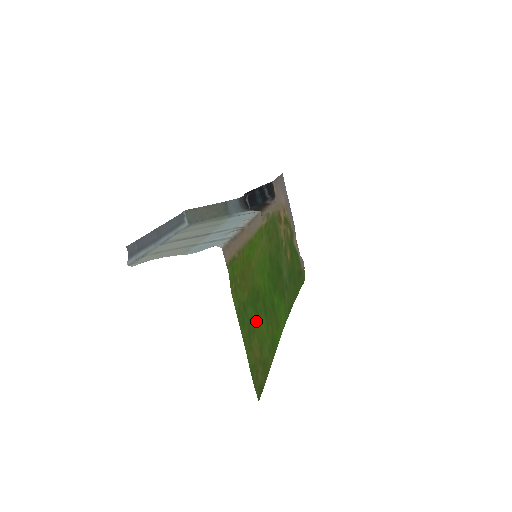
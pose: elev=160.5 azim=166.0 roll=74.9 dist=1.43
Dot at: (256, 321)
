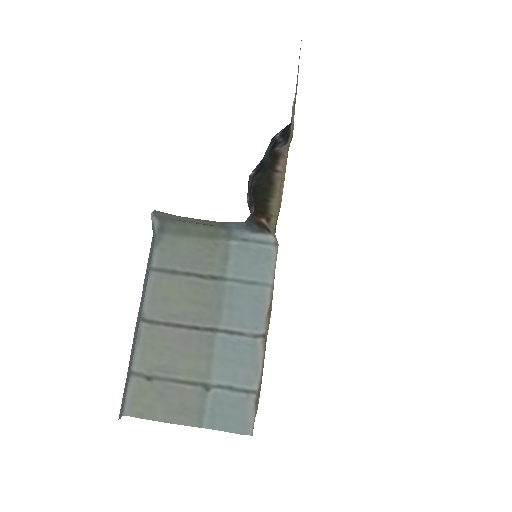
Dot at: occluded
